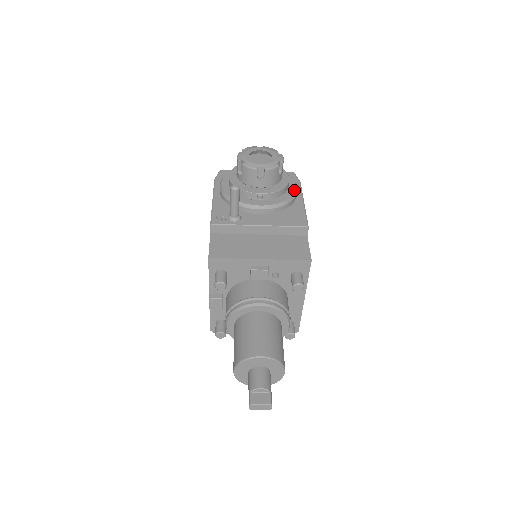
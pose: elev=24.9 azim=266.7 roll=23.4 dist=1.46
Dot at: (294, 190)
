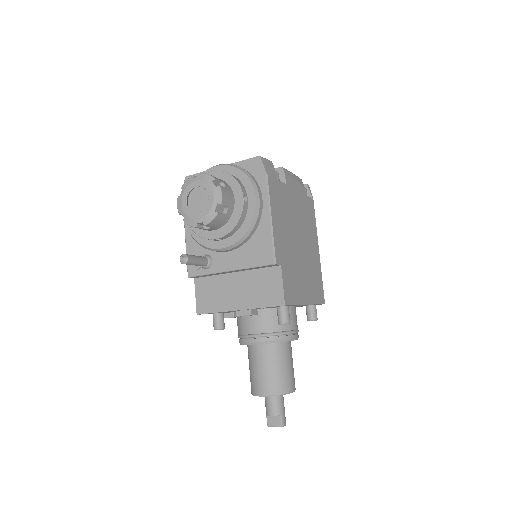
Dot at: (254, 209)
